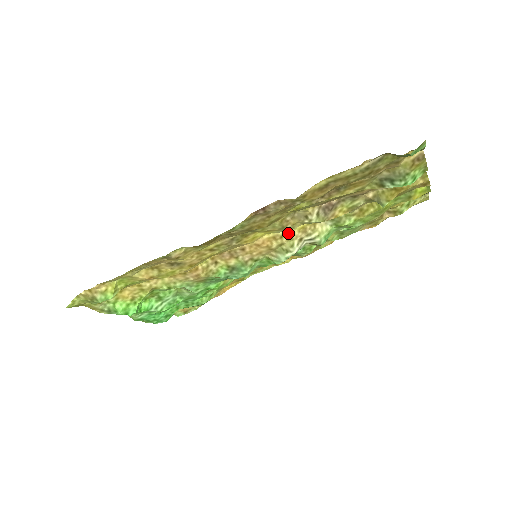
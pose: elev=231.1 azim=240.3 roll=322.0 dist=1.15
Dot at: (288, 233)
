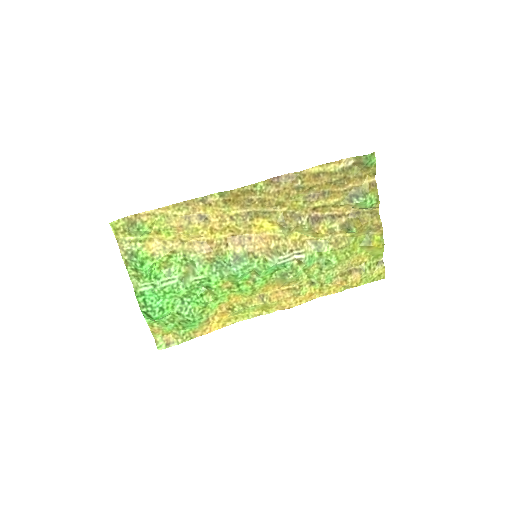
Dot at: (284, 238)
